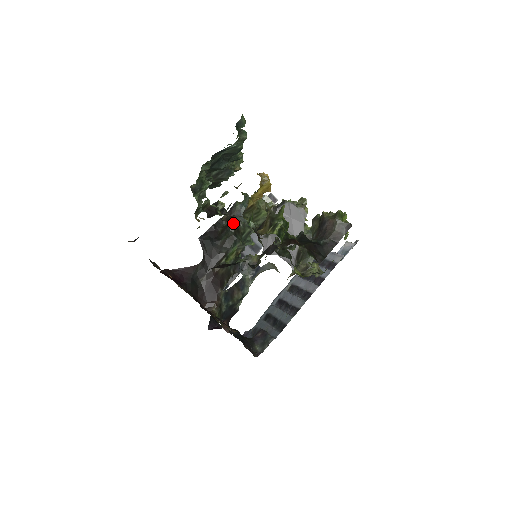
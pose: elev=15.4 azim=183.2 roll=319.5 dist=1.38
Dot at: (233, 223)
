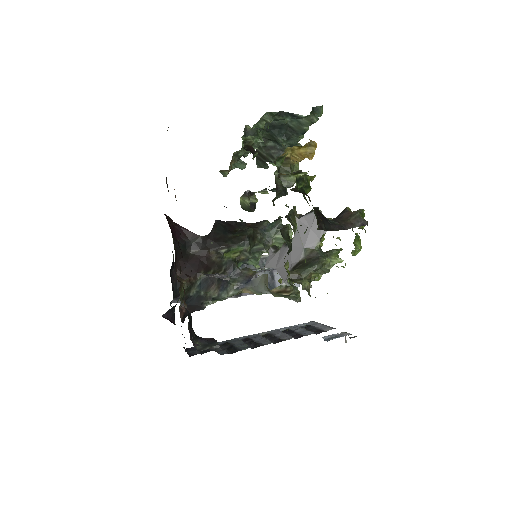
Dot at: (253, 230)
